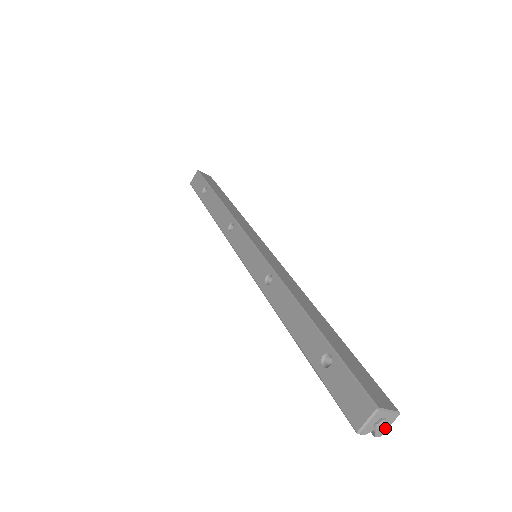
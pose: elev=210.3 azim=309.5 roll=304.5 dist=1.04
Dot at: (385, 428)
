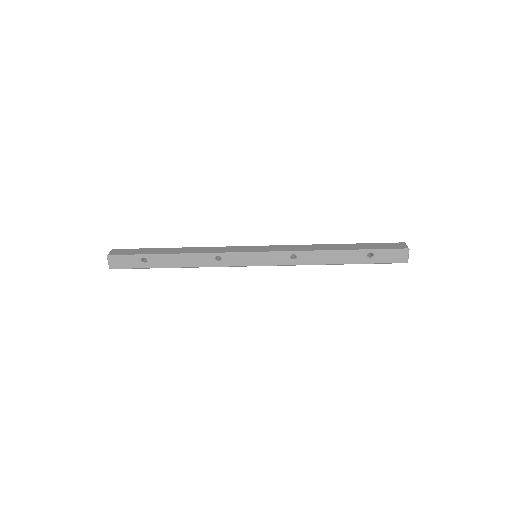
Dot at: occluded
